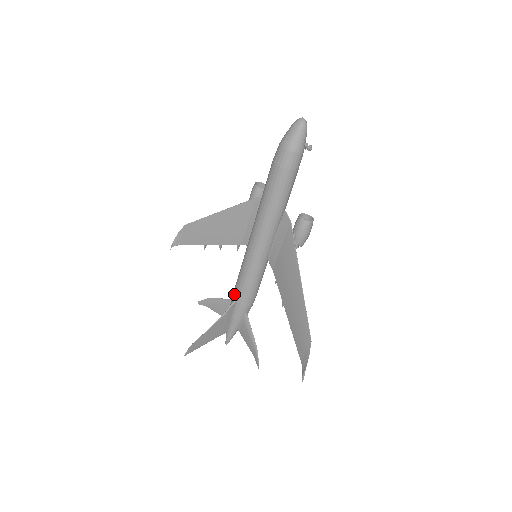
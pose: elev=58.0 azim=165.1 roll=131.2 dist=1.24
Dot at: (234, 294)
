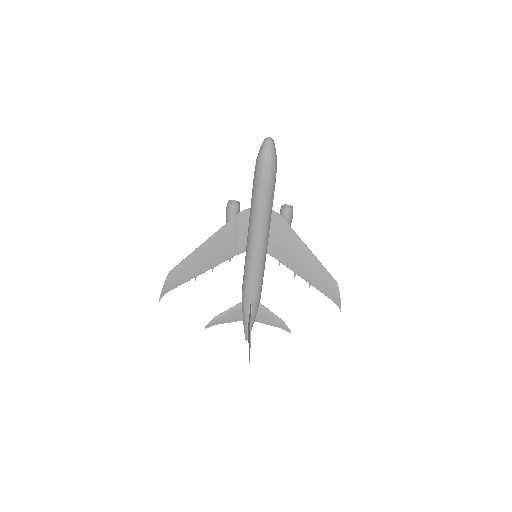
Dot at: (248, 295)
